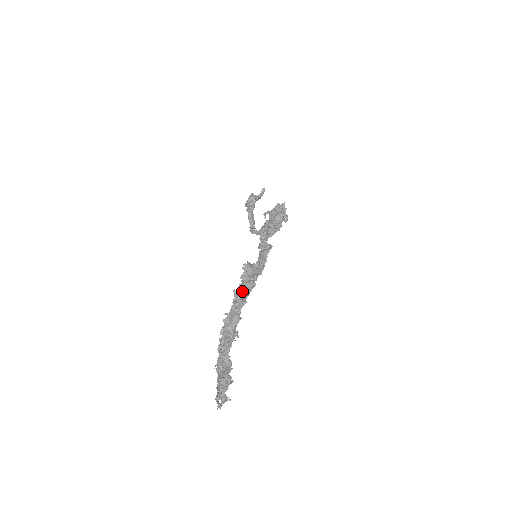
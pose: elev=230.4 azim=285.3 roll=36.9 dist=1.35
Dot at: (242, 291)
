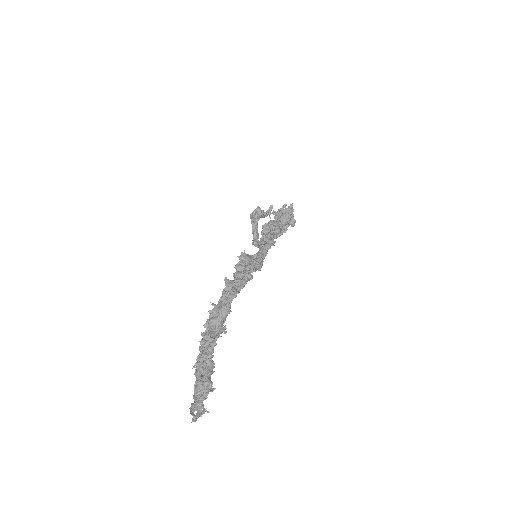
Dot at: (235, 281)
